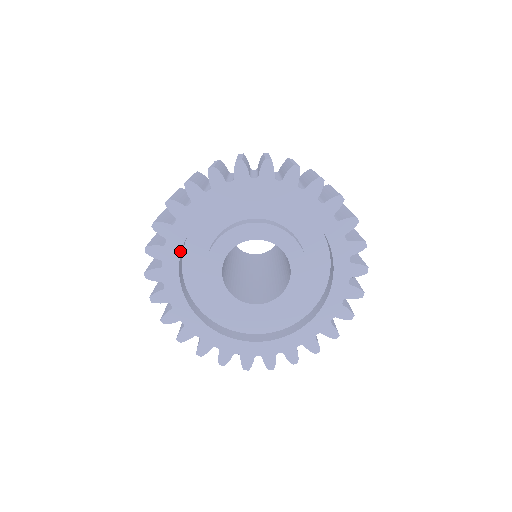
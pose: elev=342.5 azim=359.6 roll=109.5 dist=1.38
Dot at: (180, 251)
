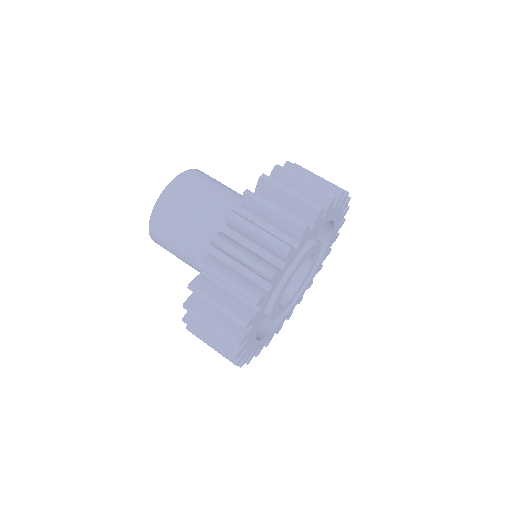
Dot at: (274, 290)
